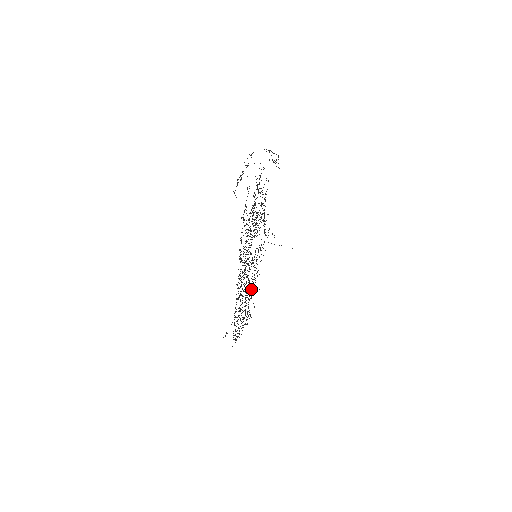
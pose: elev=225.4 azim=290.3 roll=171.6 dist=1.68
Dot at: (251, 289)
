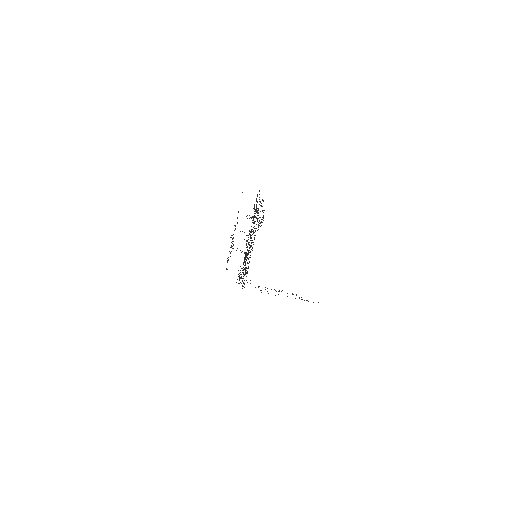
Dot at: occluded
